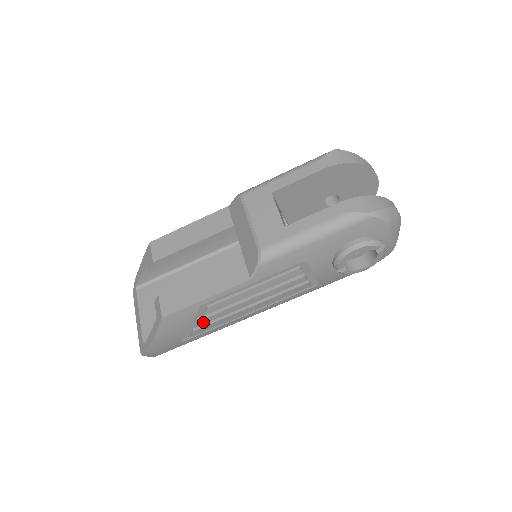
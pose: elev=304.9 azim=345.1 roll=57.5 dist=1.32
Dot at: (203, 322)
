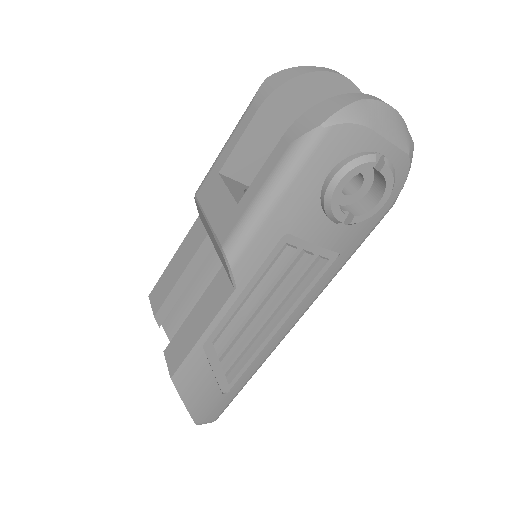
Dot at: (226, 363)
